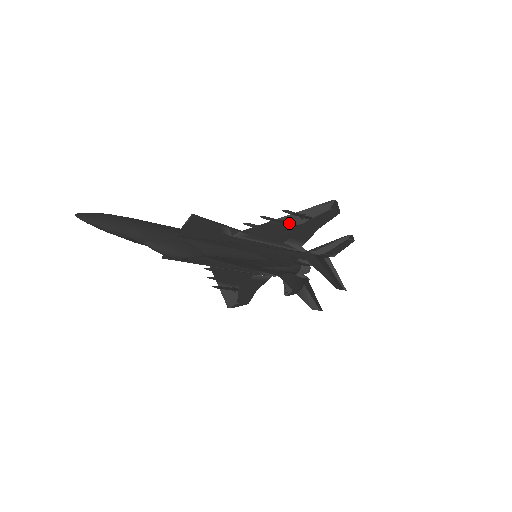
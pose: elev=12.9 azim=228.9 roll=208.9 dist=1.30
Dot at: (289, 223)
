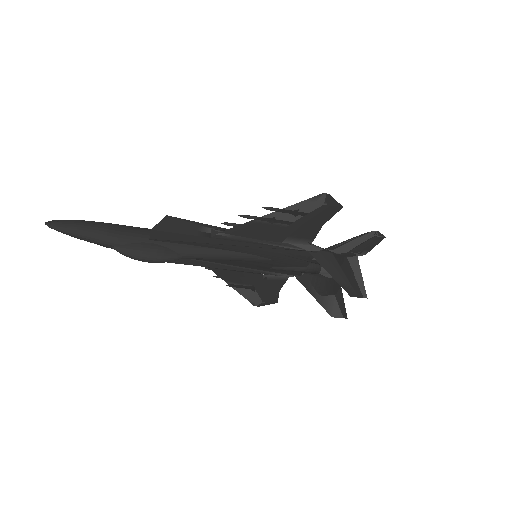
Dot at: (277, 221)
